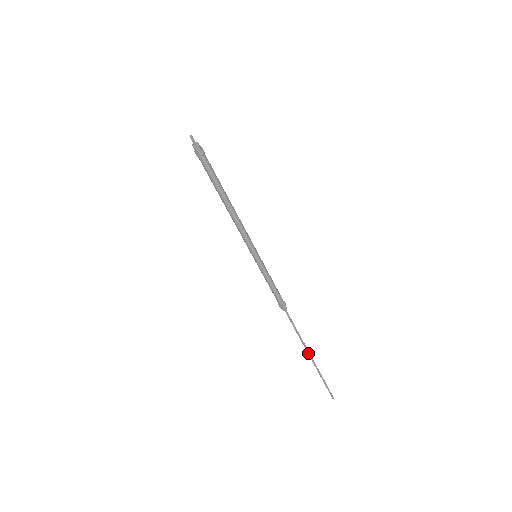
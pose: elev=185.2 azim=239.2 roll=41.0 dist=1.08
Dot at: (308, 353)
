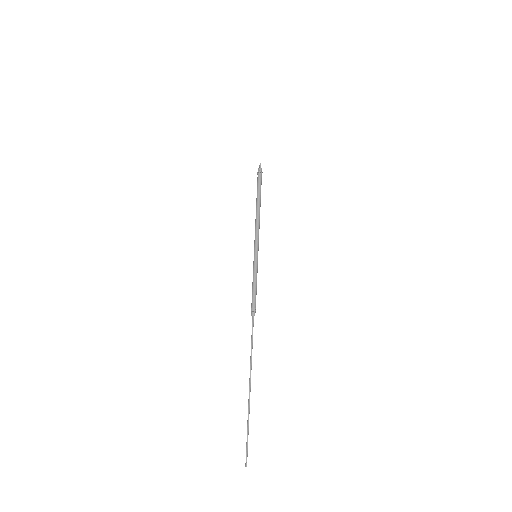
Dot at: (250, 379)
